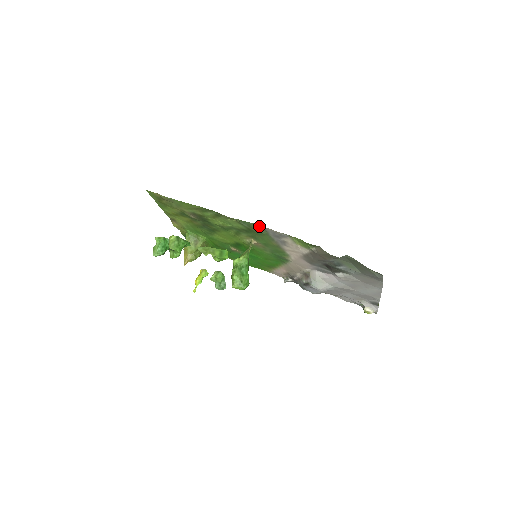
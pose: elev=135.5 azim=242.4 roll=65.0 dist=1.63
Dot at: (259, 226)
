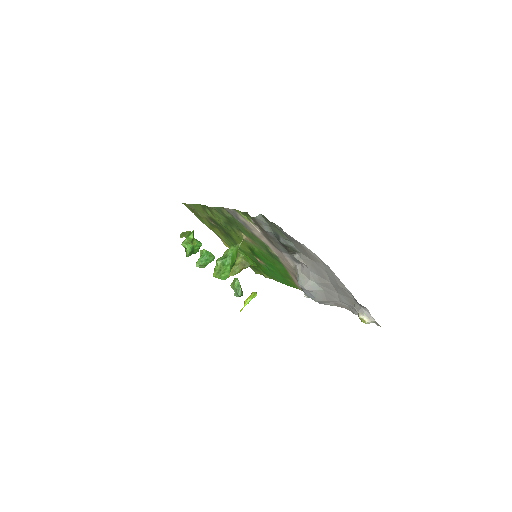
Dot at: (224, 209)
